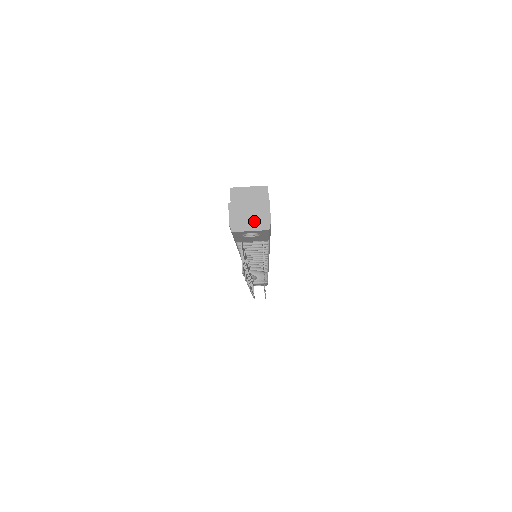
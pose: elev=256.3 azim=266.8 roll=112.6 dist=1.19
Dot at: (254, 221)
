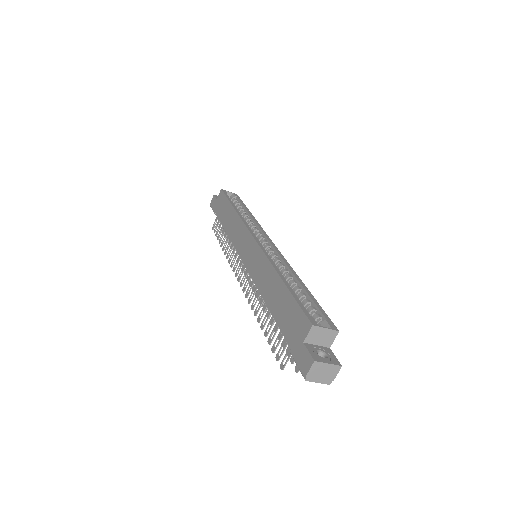
Dot at: (324, 377)
